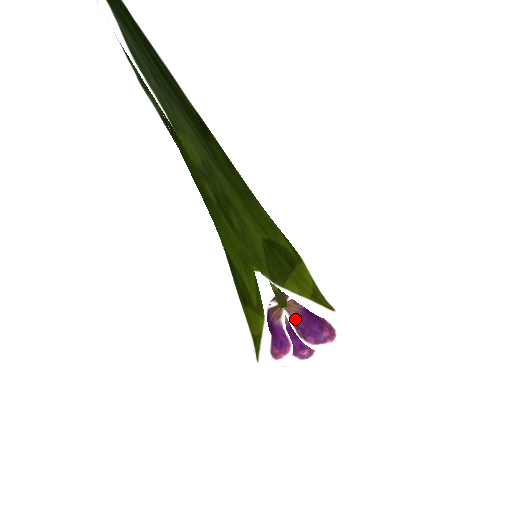
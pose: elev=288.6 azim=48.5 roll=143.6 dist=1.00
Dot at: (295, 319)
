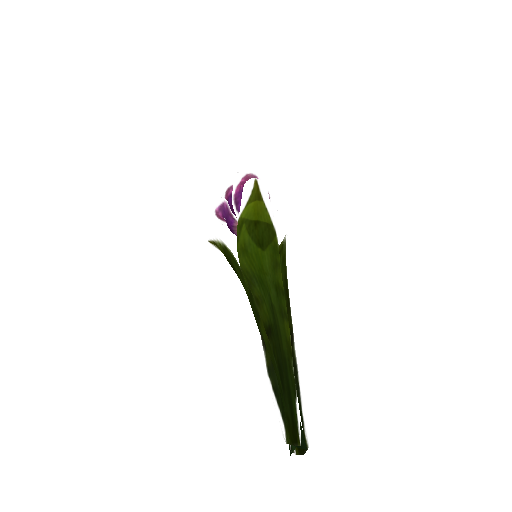
Dot at: occluded
